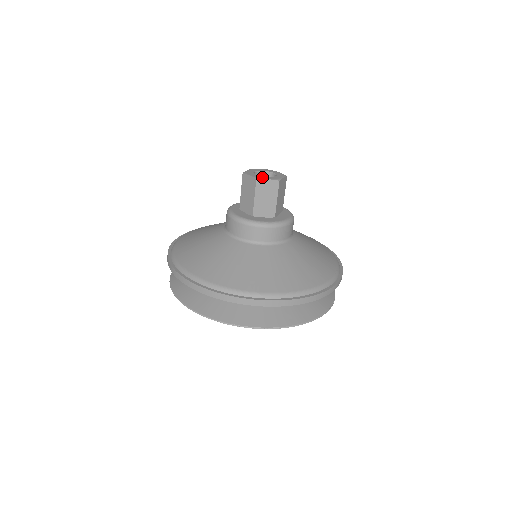
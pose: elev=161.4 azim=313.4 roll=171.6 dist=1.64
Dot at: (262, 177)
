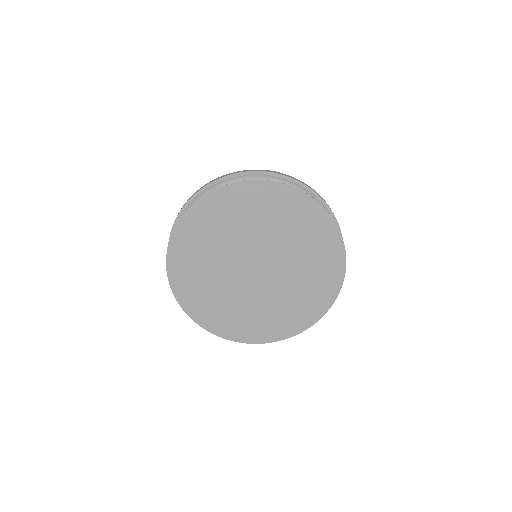
Dot at: occluded
